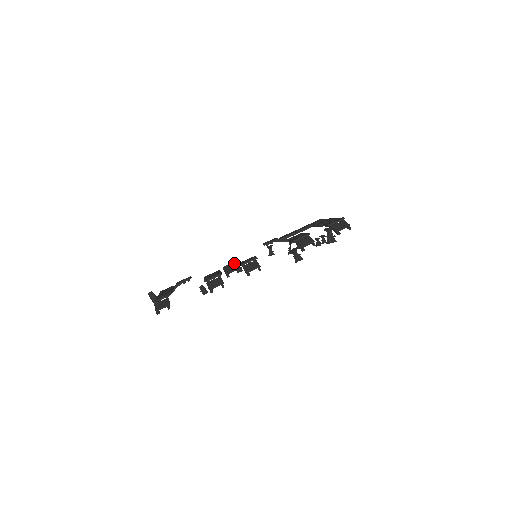
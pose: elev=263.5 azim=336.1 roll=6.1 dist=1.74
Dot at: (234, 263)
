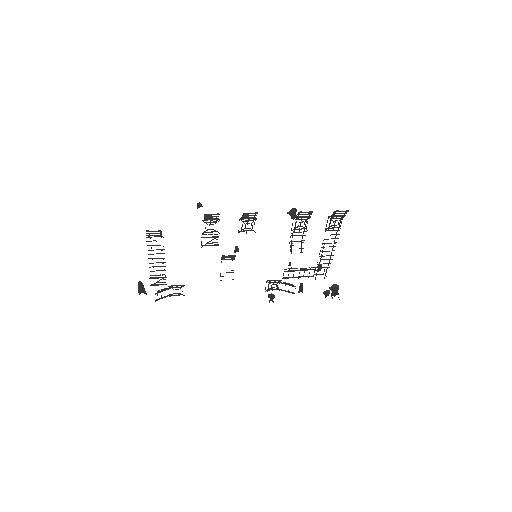
Dot at: occluded
